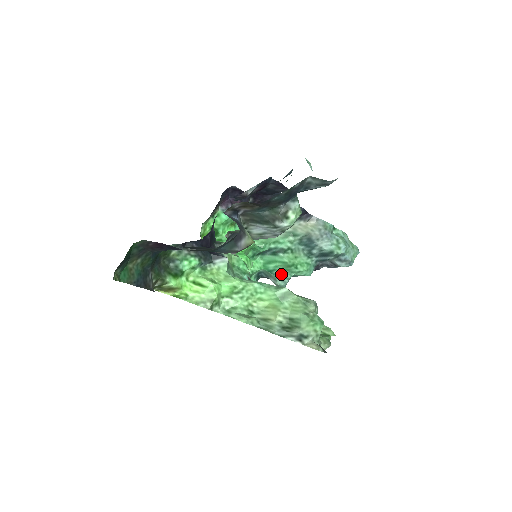
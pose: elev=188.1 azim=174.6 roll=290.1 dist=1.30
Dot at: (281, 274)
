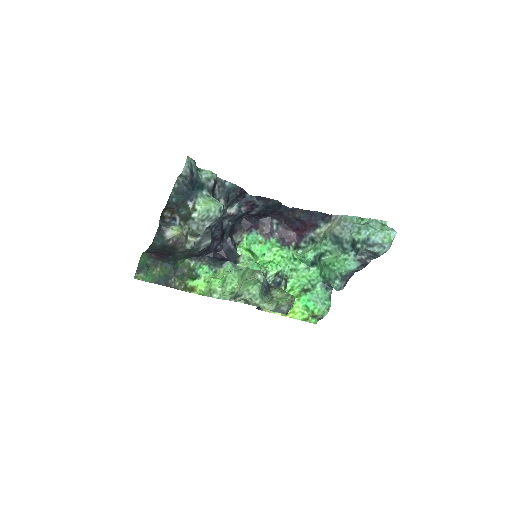
Dot at: (330, 277)
